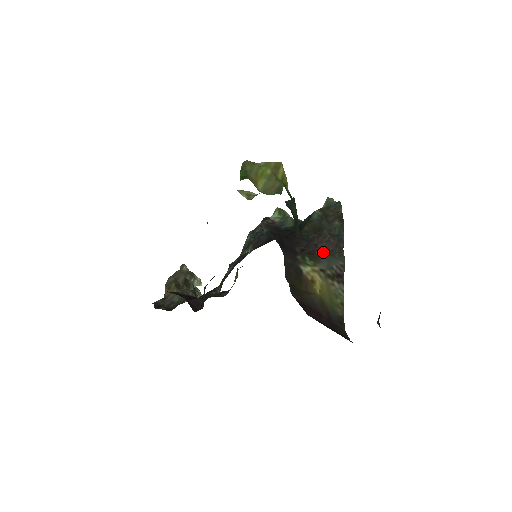
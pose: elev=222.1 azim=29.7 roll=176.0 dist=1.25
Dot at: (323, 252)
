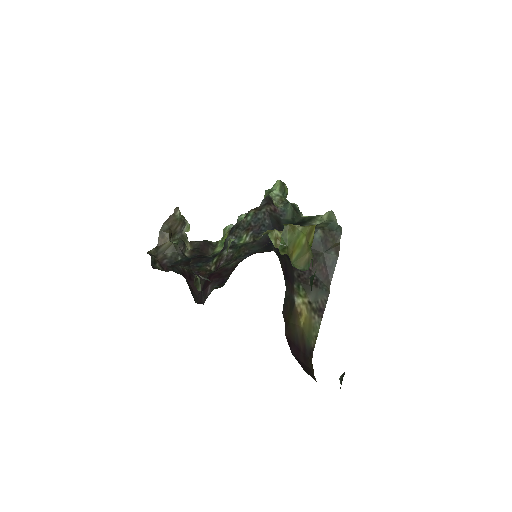
Dot at: (315, 282)
